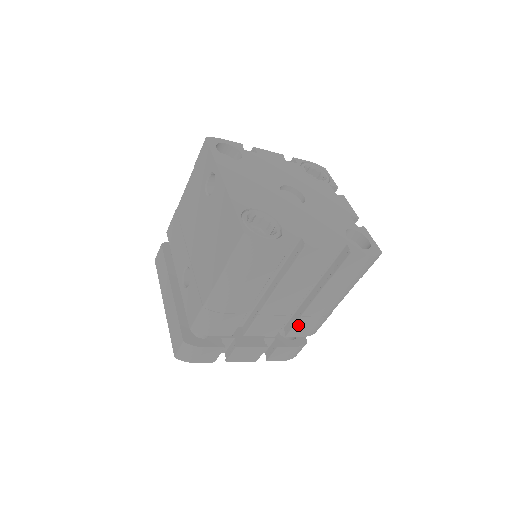
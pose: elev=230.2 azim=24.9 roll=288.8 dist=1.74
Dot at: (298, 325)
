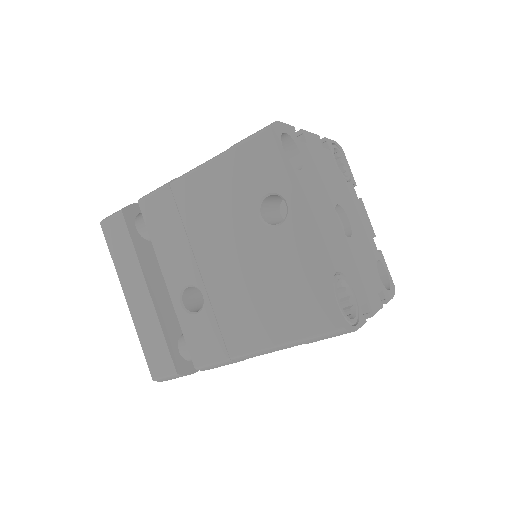
Dot at: occluded
